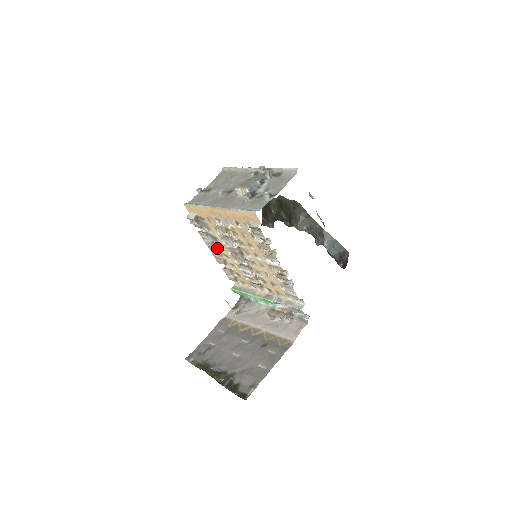
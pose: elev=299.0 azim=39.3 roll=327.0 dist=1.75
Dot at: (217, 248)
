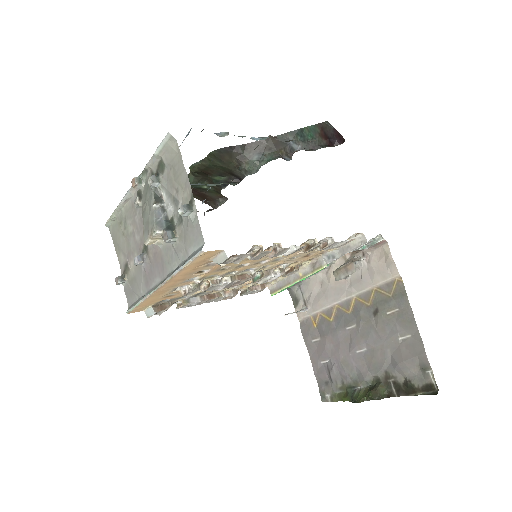
Dot at: (212, 294)
